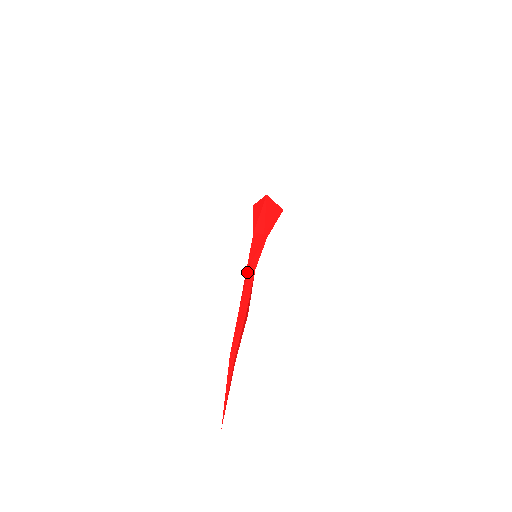
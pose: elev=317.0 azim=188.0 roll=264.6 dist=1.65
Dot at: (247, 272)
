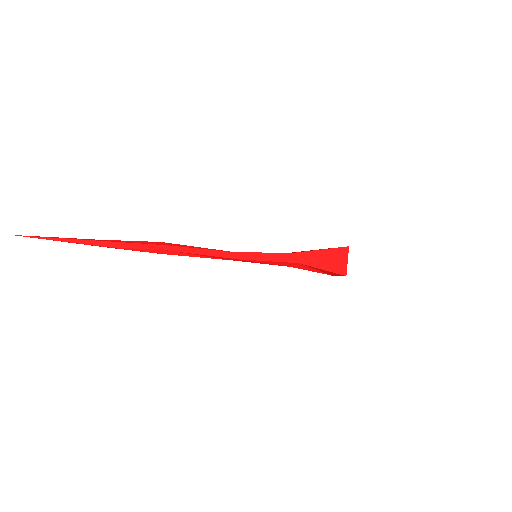
Dot at: occluded
